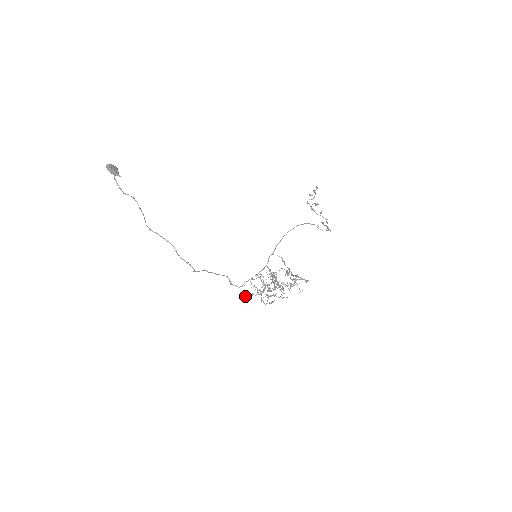
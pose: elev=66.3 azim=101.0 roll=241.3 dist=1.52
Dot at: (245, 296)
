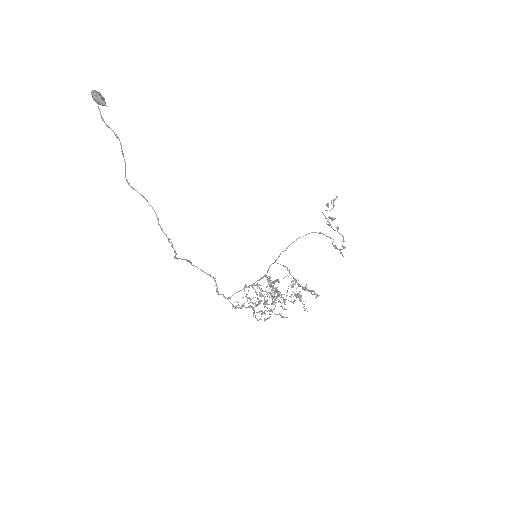
Dot at: (233, 306)
